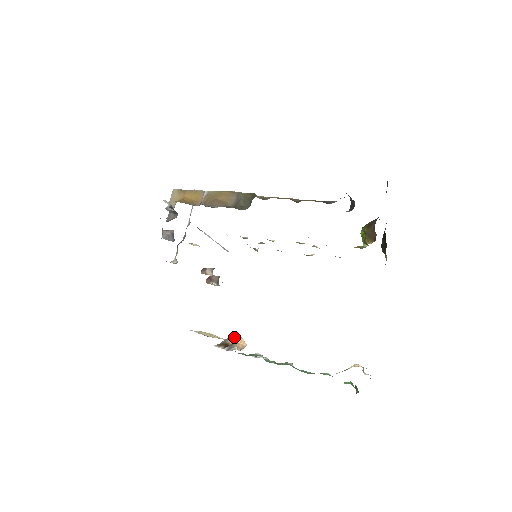
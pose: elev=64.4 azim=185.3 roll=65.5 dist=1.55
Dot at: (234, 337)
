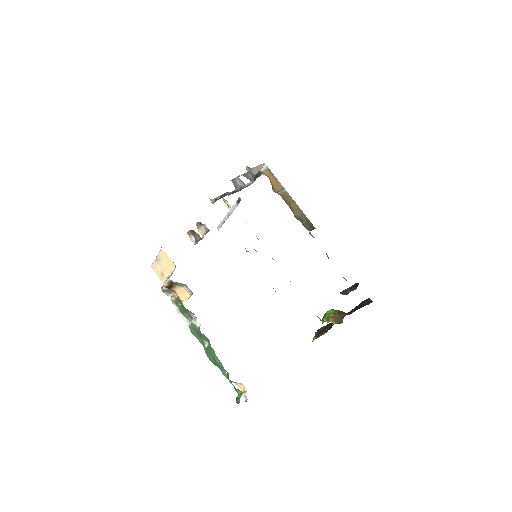
Dot at: (185, 288)
